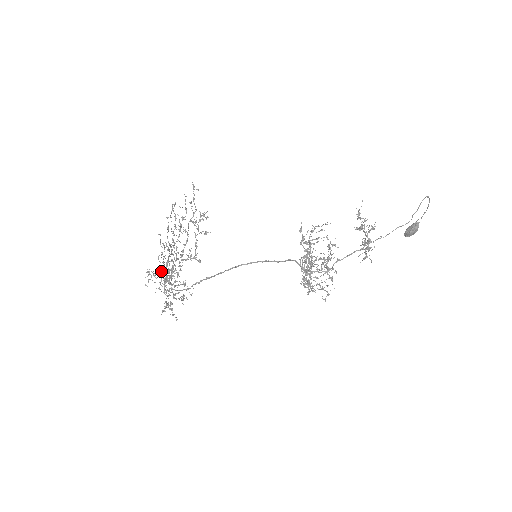
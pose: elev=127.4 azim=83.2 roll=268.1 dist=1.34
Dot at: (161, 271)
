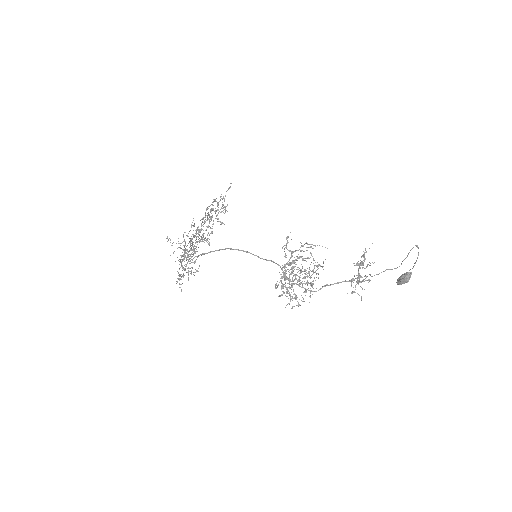
Dot at: occluded
